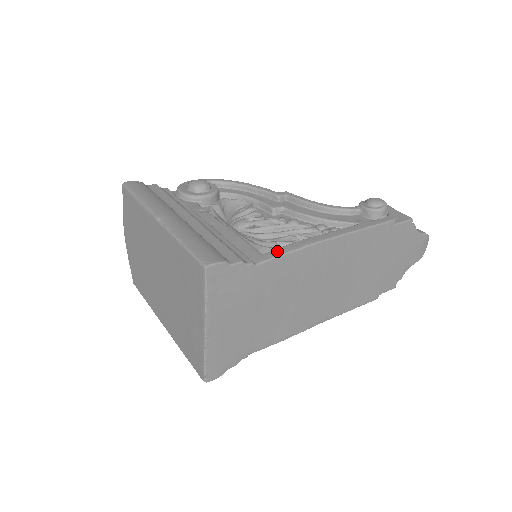
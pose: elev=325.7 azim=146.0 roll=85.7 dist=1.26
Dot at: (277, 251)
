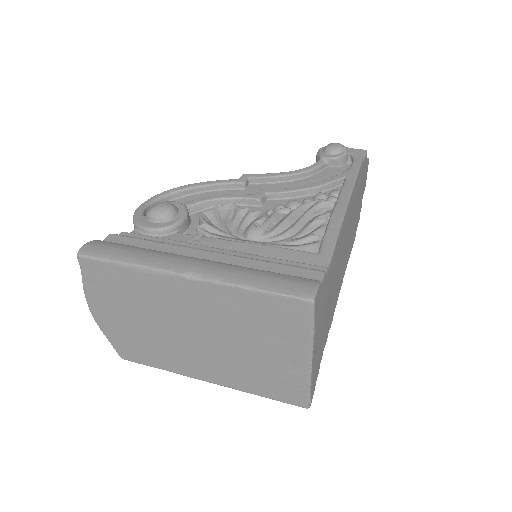
Dot at: (327, 243)
